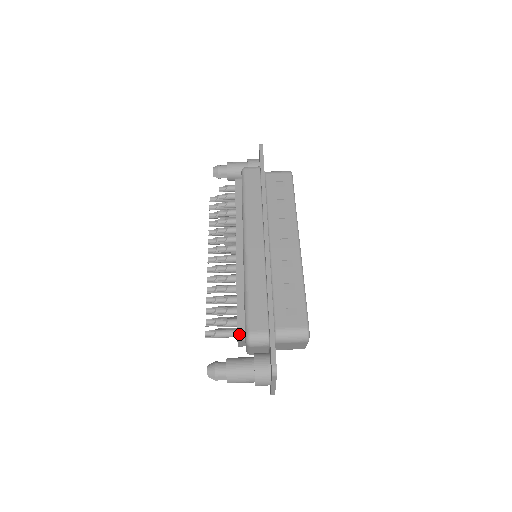
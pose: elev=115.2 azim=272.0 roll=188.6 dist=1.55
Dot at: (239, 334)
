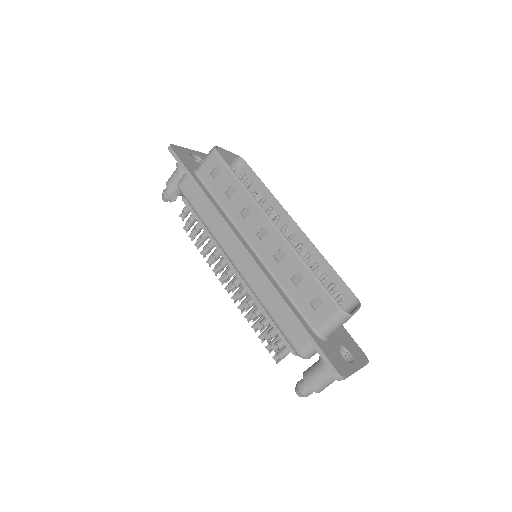
Dot at: (294, 353)
